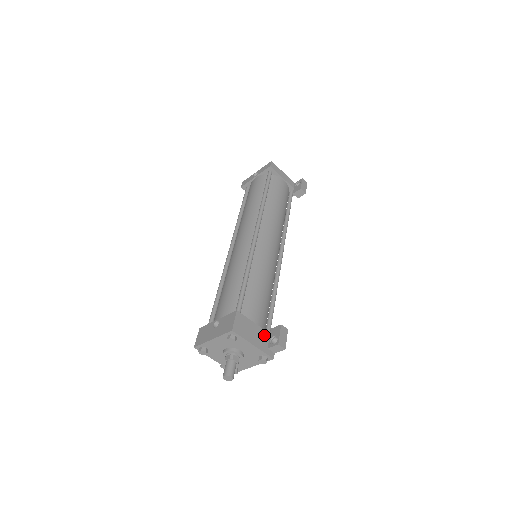
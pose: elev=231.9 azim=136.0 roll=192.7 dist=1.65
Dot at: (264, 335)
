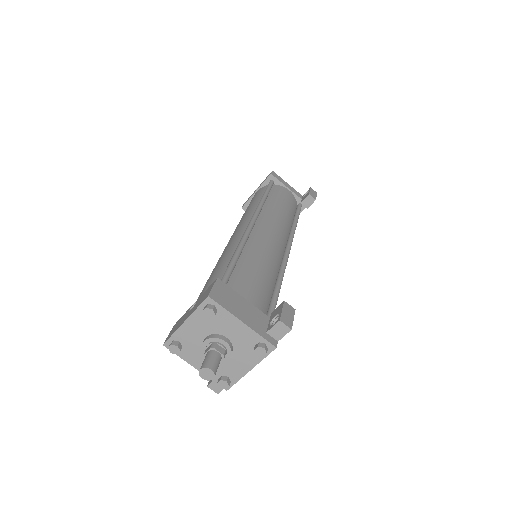
Dot at: (260, 316)
